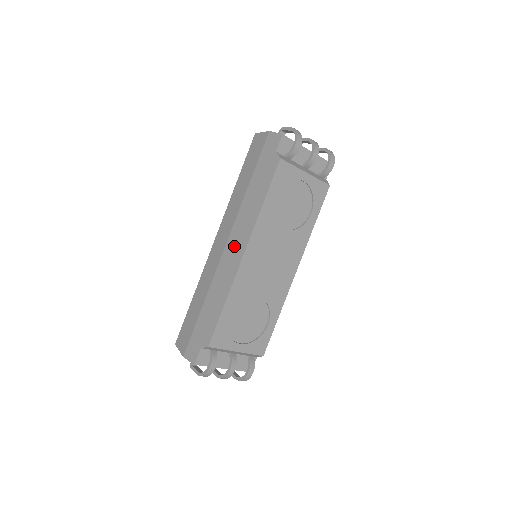
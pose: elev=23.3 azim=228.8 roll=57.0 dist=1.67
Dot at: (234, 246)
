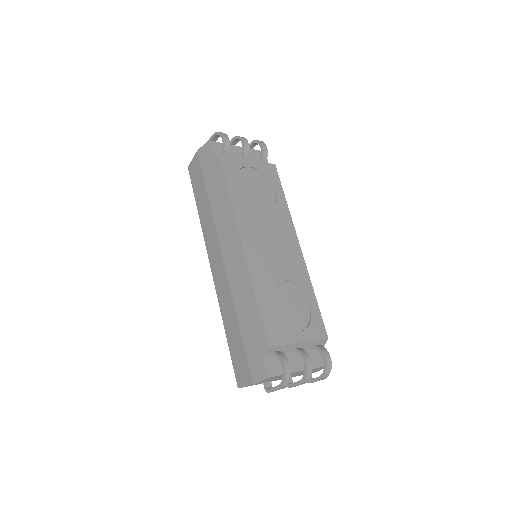
Dot at: (230, 248)
